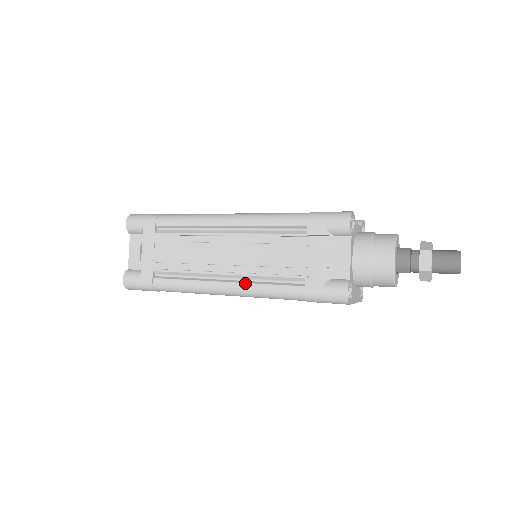
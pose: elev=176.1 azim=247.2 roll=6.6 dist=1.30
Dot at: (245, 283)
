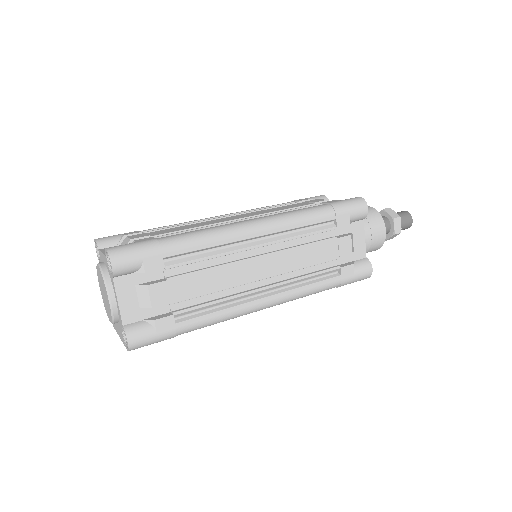
Dot at: (288, 291)
